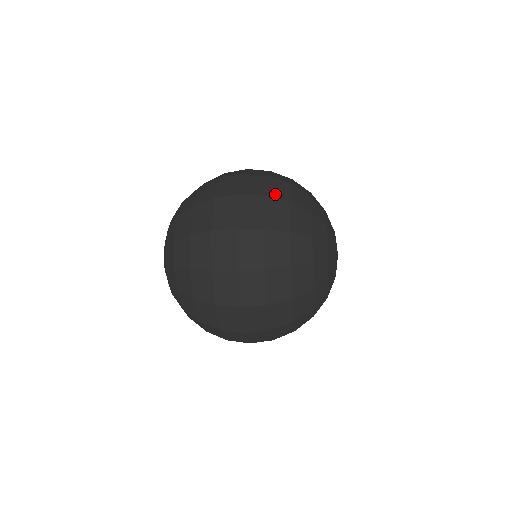
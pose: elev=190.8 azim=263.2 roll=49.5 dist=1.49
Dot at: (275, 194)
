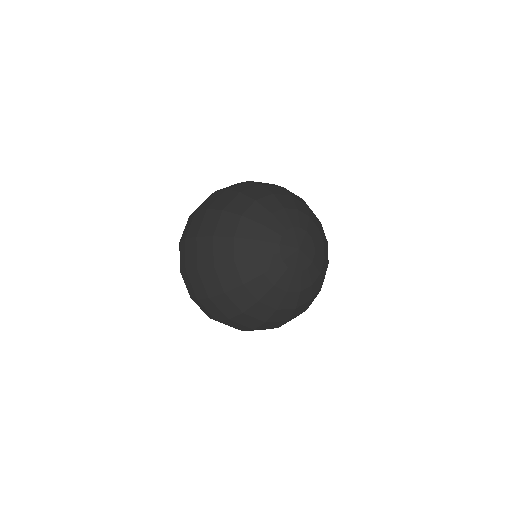
Dot at: occluded
